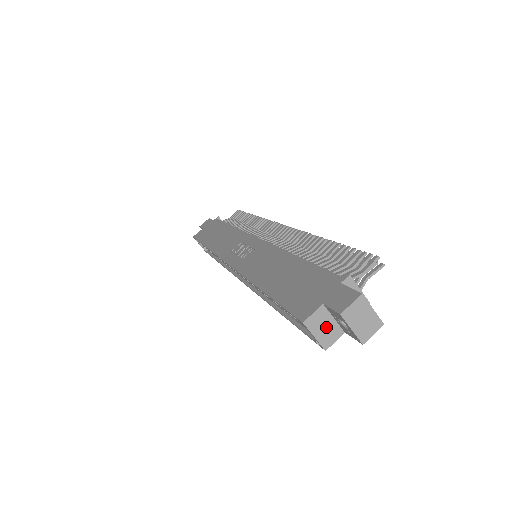
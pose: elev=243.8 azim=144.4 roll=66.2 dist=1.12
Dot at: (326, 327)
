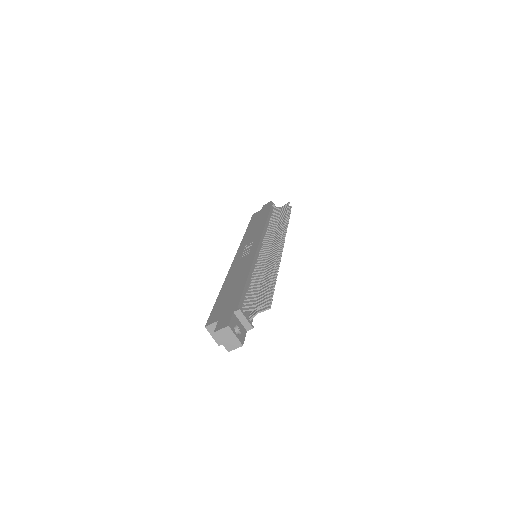
Dot at: occluded
